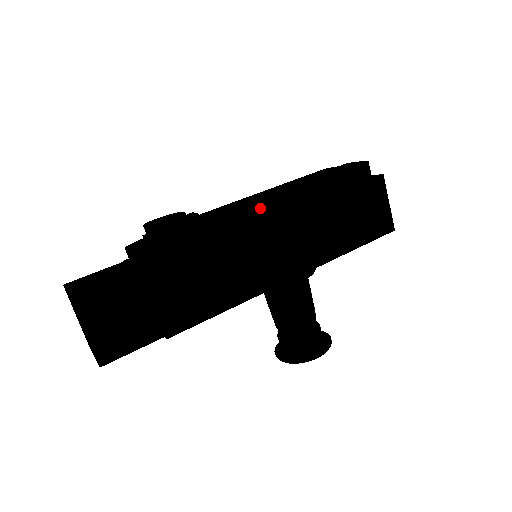
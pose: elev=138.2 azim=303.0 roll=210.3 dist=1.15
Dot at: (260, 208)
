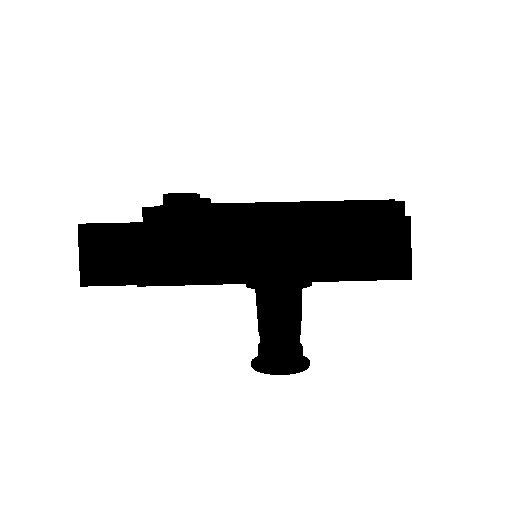
Dot at: (257, 206)
